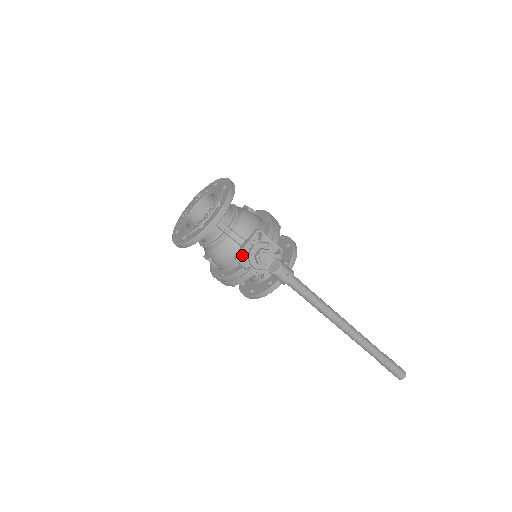
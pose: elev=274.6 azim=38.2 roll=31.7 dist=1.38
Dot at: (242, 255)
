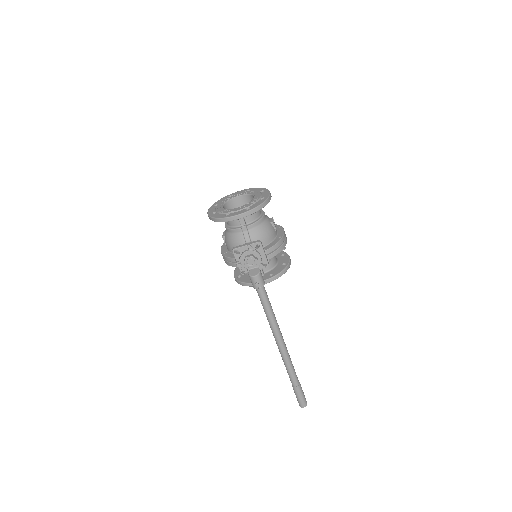
Dot at: (238, 250)
